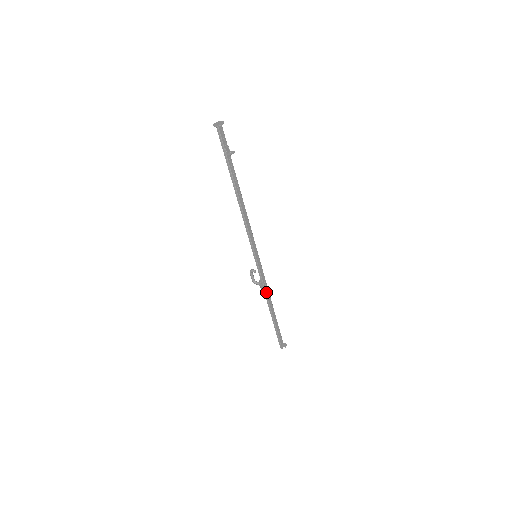
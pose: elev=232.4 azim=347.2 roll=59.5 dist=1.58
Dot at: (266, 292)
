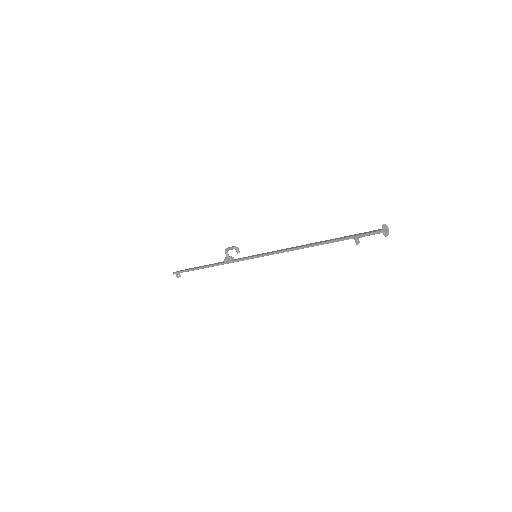
Dot at: (223, 264)
